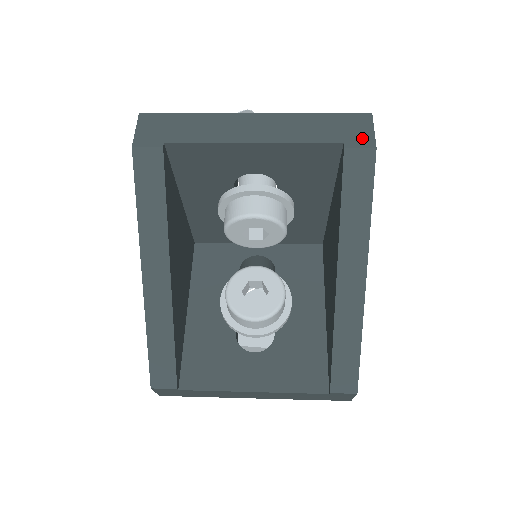
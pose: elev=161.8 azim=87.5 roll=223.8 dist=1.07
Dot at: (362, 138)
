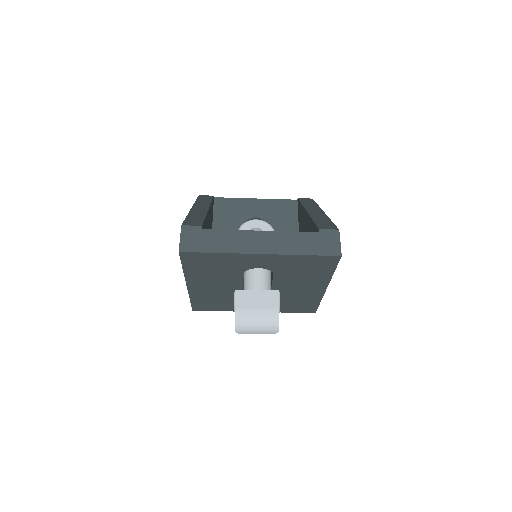
Dot at: occluded
